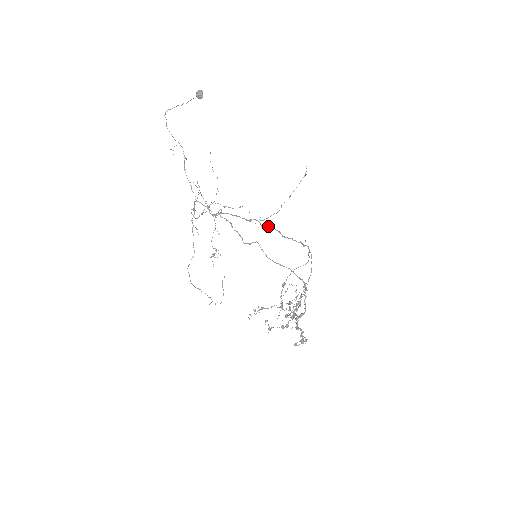
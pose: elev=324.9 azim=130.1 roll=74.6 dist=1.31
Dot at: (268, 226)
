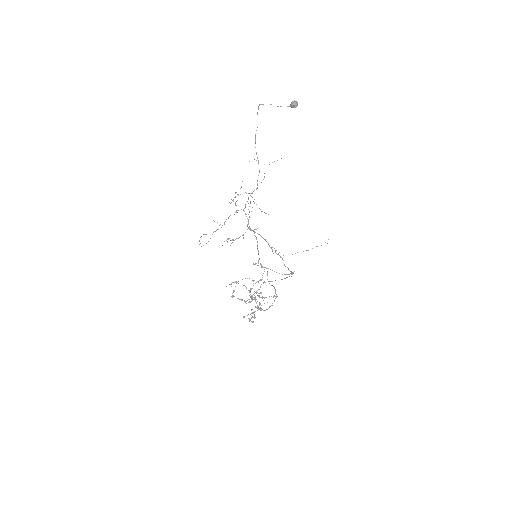
Dot at: occluded
